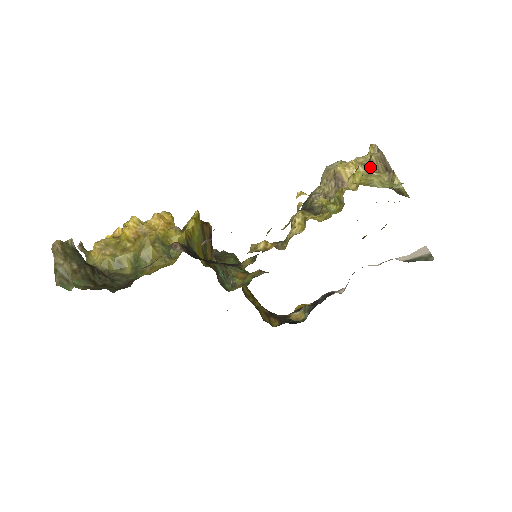
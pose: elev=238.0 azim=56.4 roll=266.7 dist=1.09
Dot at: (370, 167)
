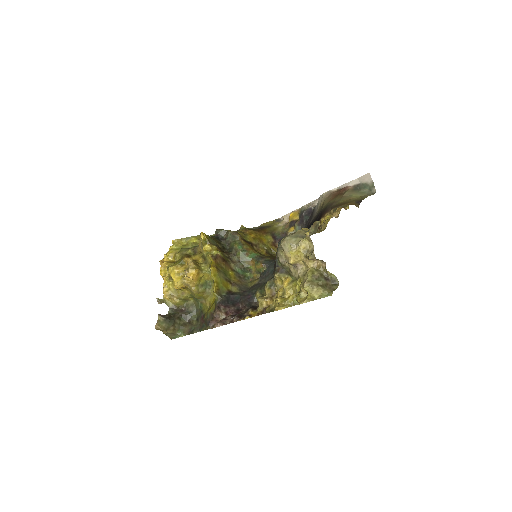
Dot at: (310, 259)
